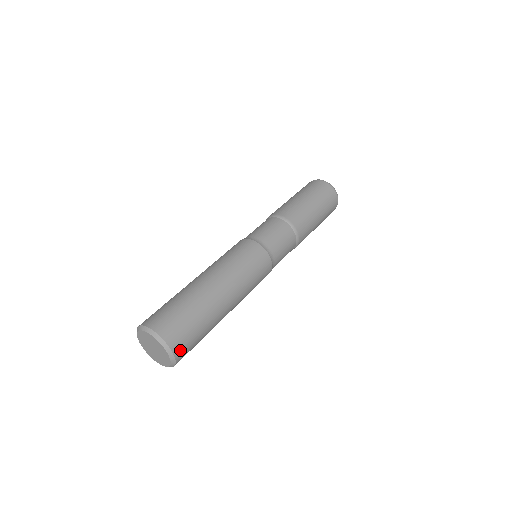
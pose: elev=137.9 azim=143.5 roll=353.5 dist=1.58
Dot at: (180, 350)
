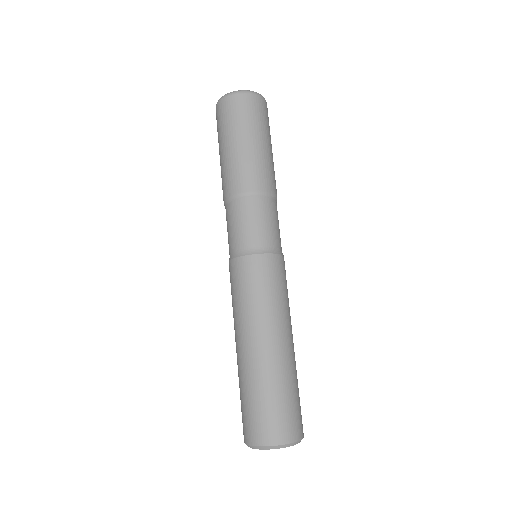
Dot at: (298, 430)
